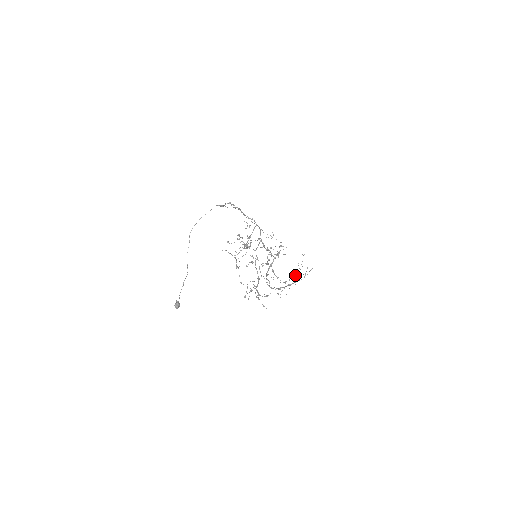
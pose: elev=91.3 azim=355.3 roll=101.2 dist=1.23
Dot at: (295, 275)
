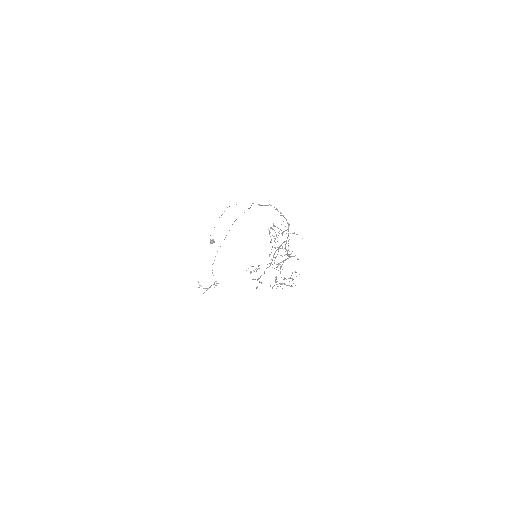
Dot at: occluded
